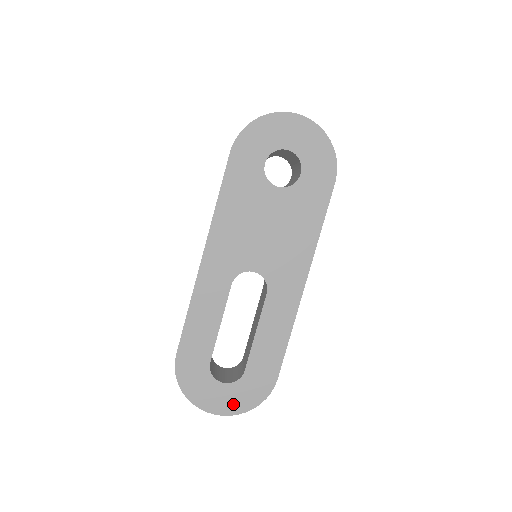
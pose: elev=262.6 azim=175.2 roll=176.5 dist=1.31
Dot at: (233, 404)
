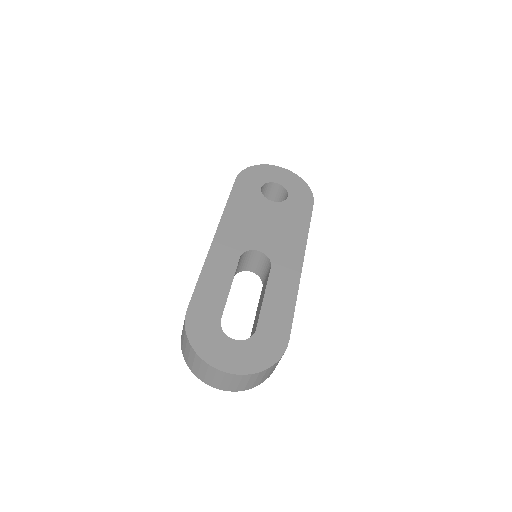
Dot at: (246, 362)
